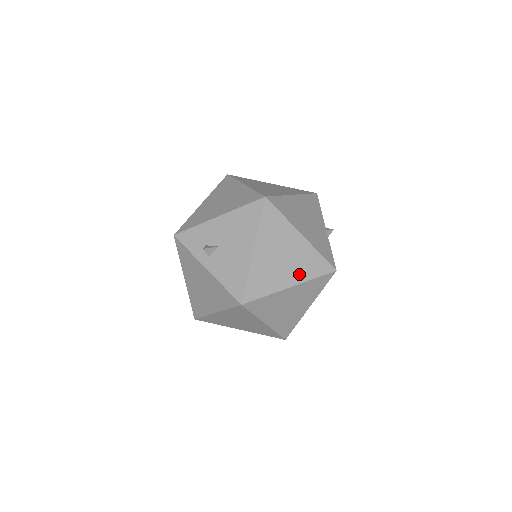
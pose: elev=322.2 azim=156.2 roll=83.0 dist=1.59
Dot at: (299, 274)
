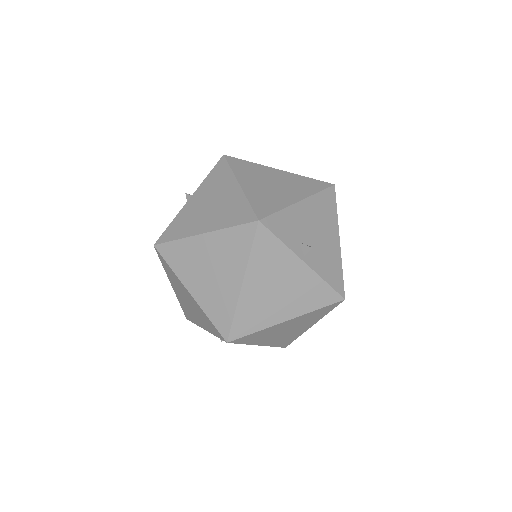
Dot at: (311, 322)
